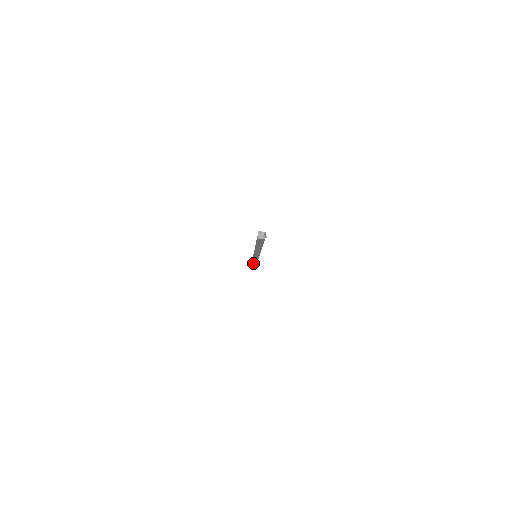
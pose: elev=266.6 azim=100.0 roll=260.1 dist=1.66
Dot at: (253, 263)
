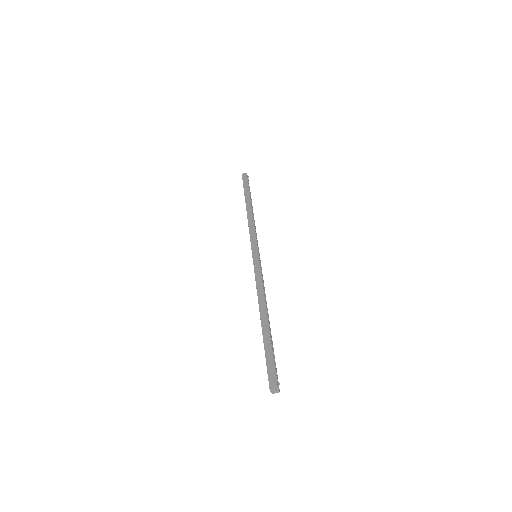
Dot at: occluded
